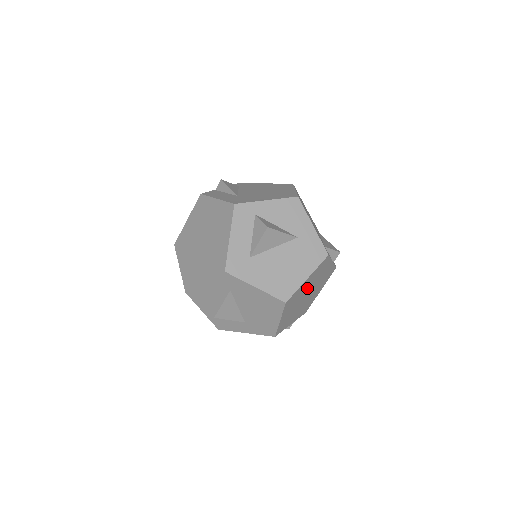
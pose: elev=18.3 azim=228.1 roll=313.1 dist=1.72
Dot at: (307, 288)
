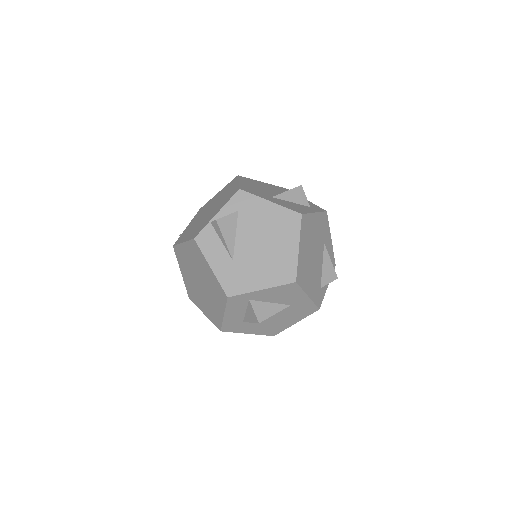
Dot at: occluded
